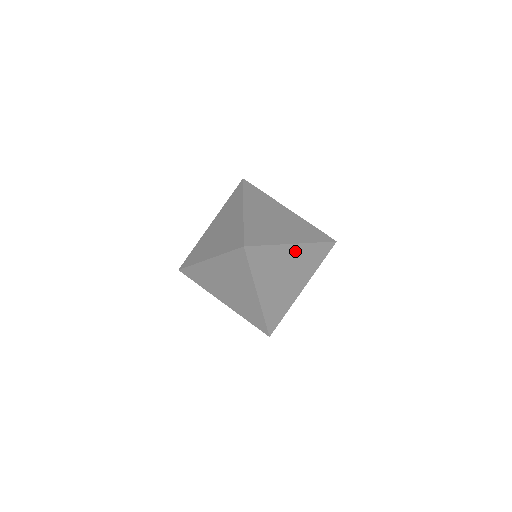
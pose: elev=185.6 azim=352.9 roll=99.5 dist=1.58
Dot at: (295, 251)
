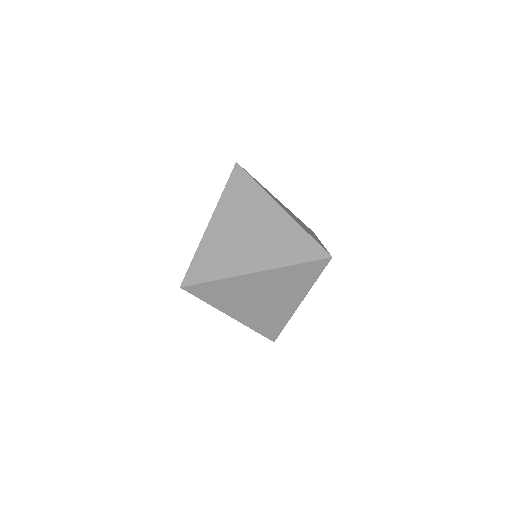
Dot at: occluded
